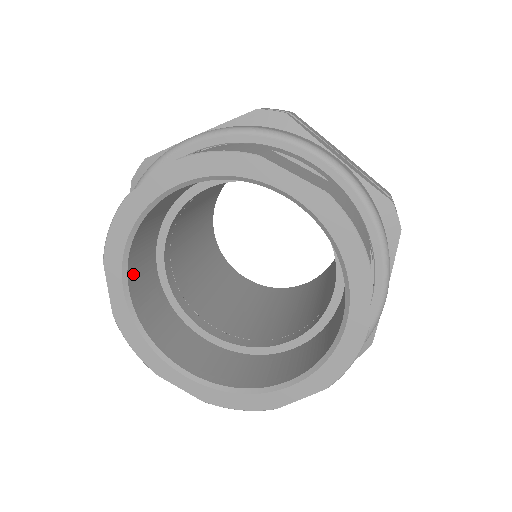
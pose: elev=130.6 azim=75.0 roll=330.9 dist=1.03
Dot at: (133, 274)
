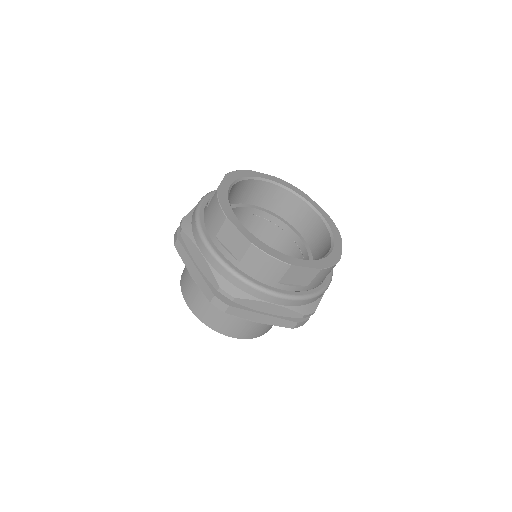
Dot at: occluded
